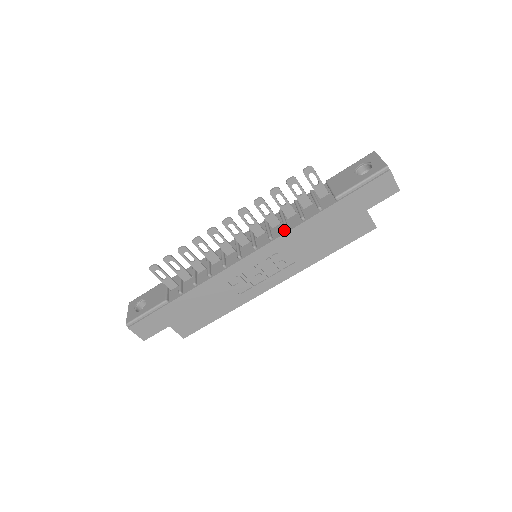
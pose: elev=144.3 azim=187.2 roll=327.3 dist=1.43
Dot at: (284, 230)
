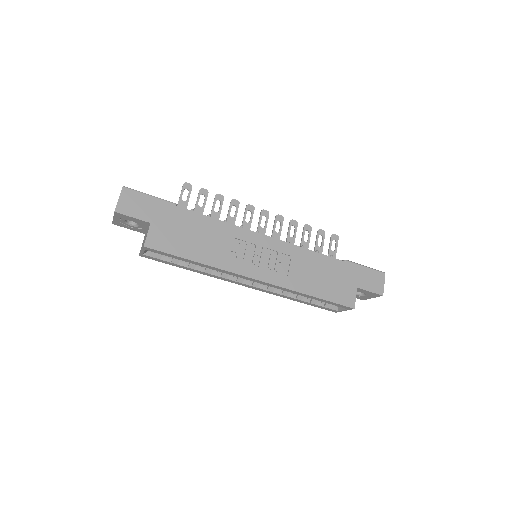
Dot at: (299, 248)
